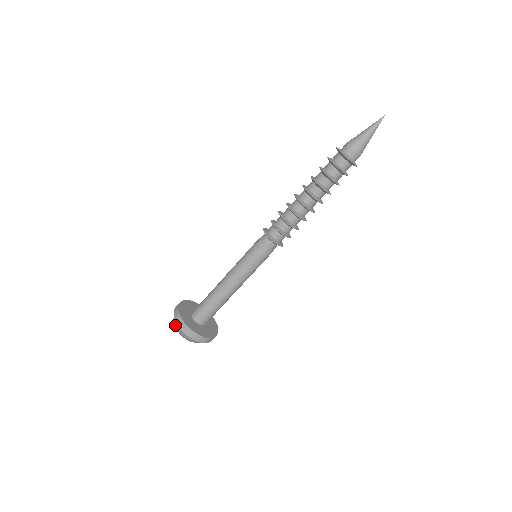
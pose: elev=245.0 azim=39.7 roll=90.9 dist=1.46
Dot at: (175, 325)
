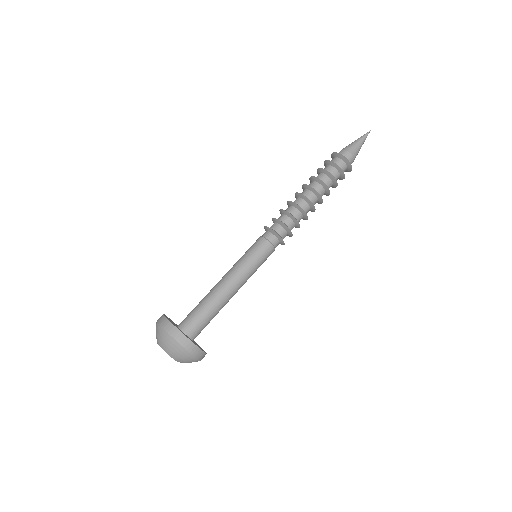
Dot at: occluded
